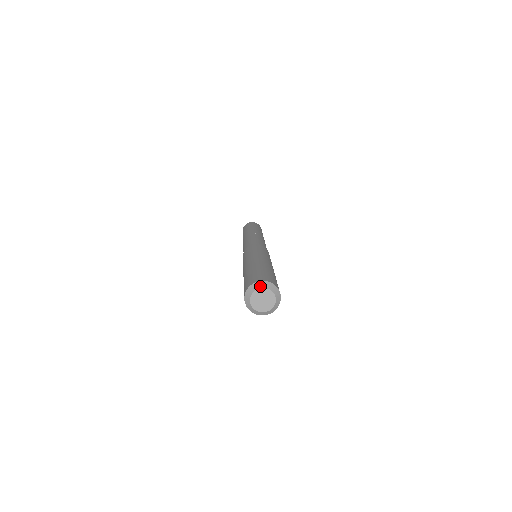
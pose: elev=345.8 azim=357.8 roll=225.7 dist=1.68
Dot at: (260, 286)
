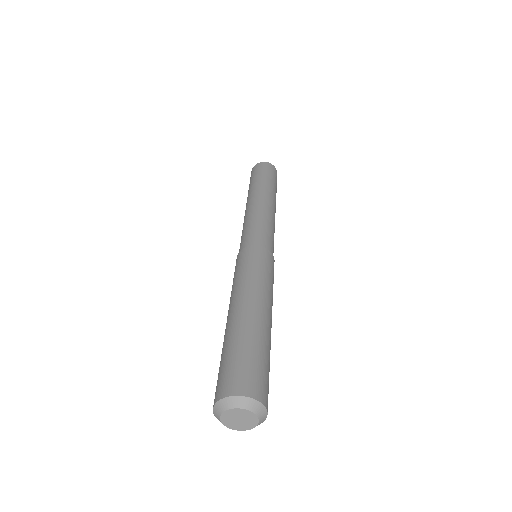
Dot at: (241, 405)
